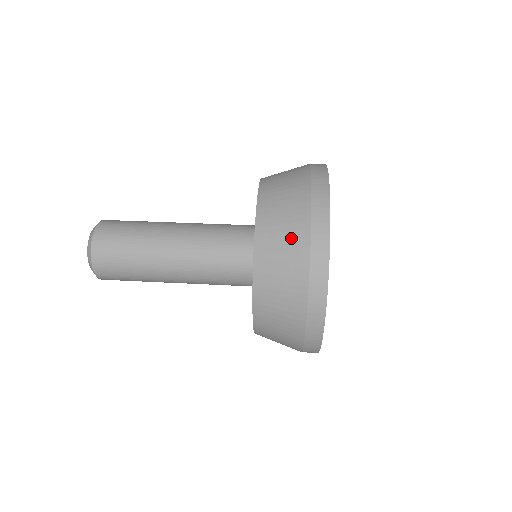
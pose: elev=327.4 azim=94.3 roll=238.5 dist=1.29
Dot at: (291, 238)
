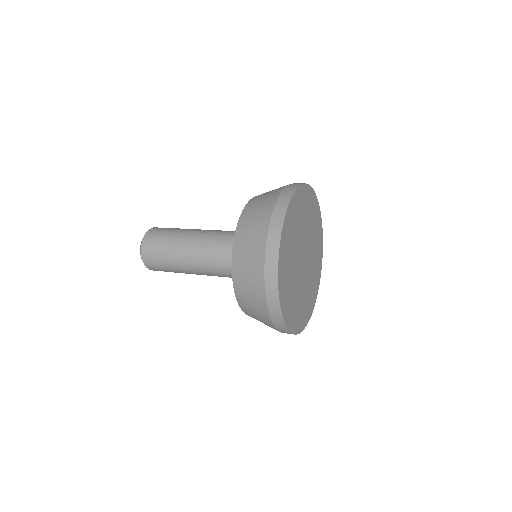
Dot at: (270, 195)
